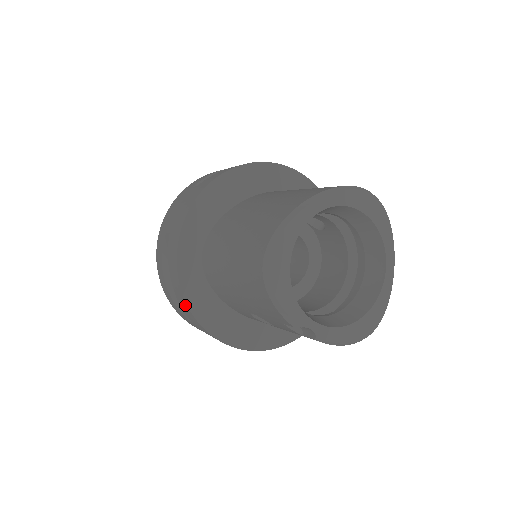
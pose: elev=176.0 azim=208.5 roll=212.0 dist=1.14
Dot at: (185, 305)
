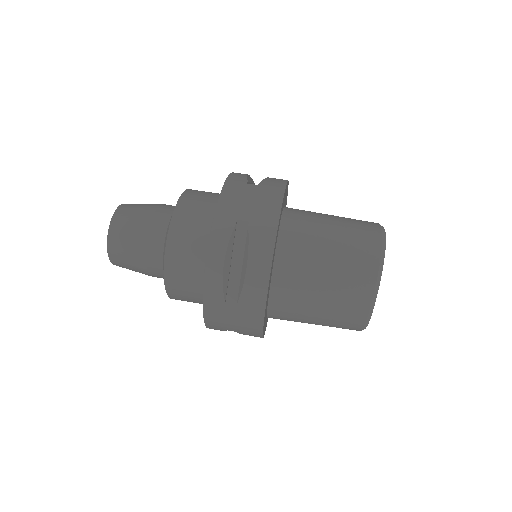
Dot at: occluded
